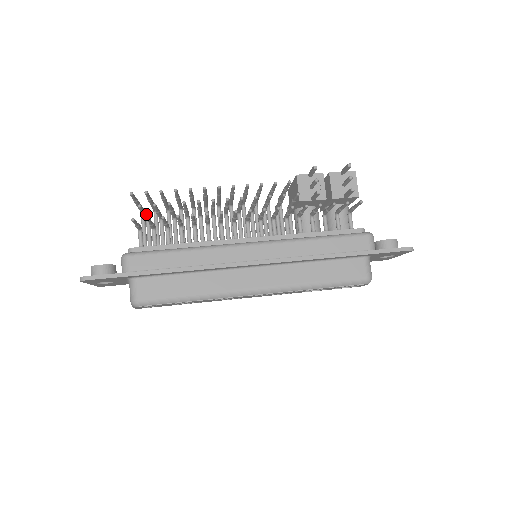
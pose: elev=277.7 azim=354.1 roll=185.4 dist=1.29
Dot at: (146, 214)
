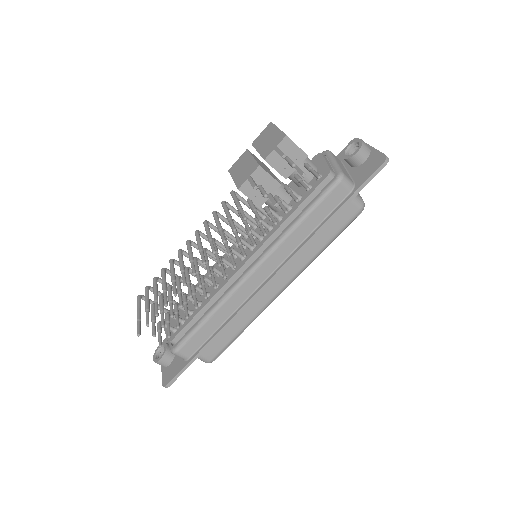
Dot at: (155, 317)
